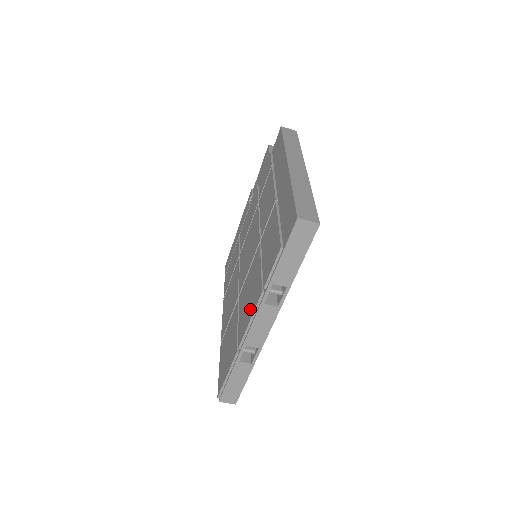
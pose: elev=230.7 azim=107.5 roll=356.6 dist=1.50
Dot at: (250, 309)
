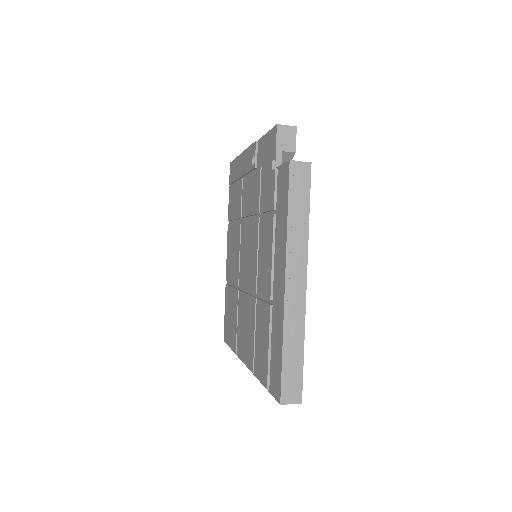
Dot at: (245, 353)
